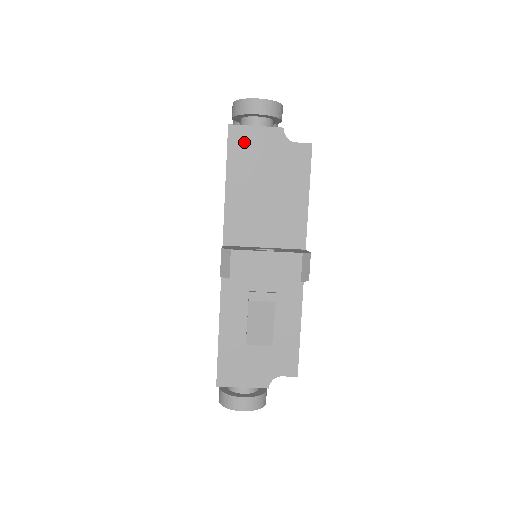
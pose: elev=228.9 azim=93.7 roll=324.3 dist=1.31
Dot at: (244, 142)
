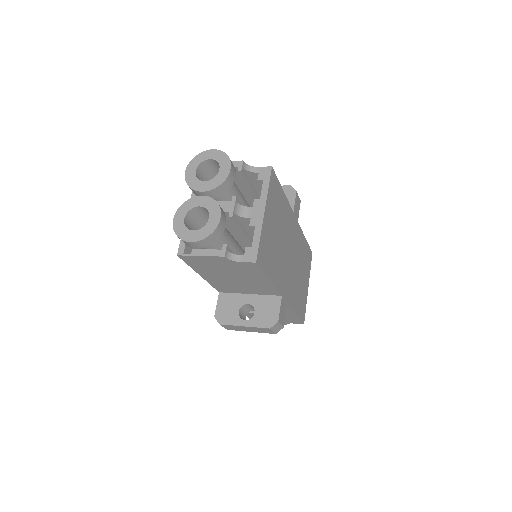
Dot at: (197, 262)
